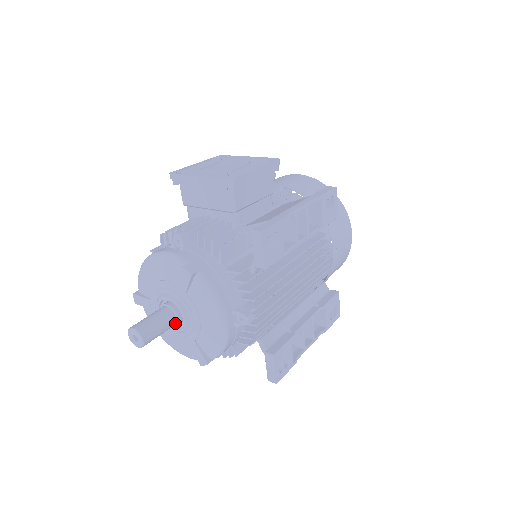
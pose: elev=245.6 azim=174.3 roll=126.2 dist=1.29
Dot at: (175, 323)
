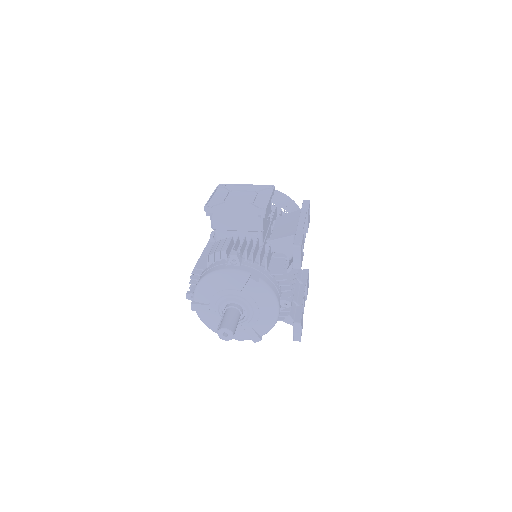
Dot at: (239, 318)
